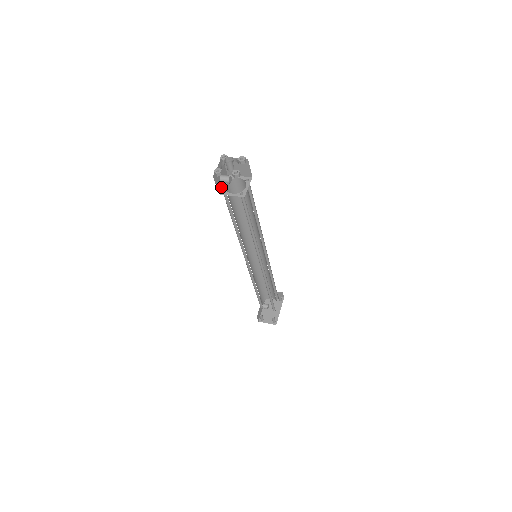
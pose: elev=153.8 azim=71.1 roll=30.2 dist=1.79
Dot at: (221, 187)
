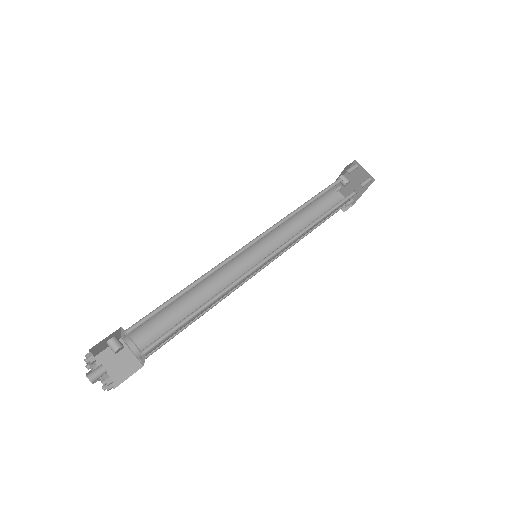
Dot at: (119, 335)
